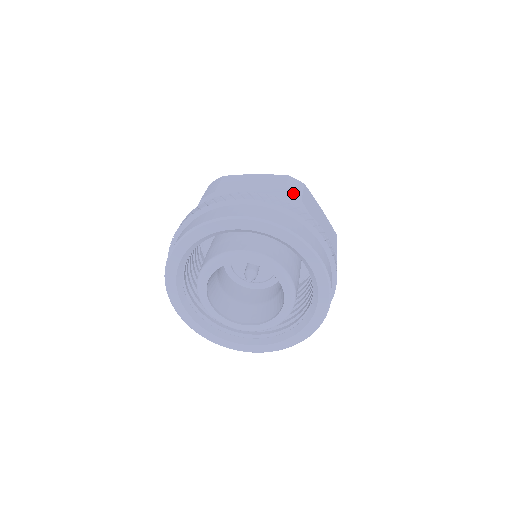
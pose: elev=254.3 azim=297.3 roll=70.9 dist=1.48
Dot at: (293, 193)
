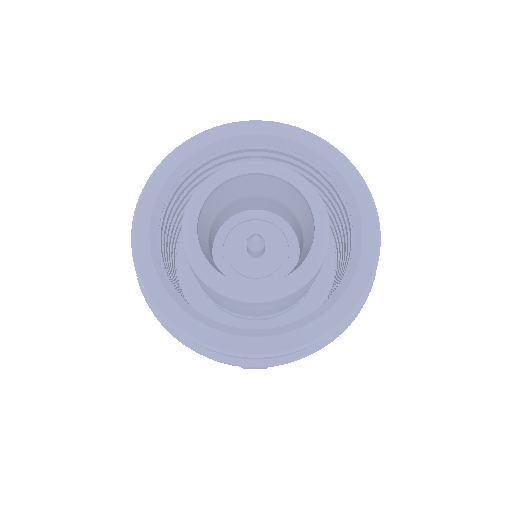
Dot at: occluded
